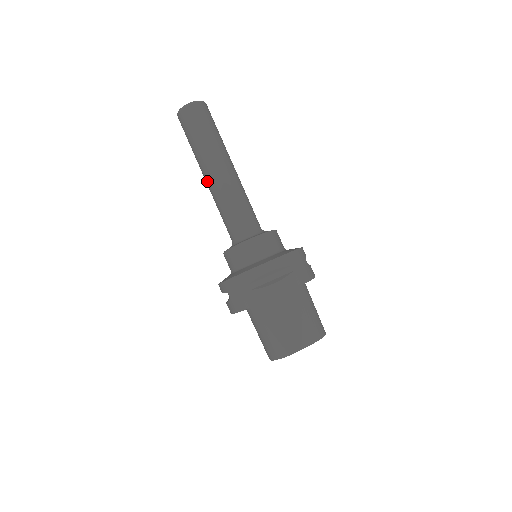
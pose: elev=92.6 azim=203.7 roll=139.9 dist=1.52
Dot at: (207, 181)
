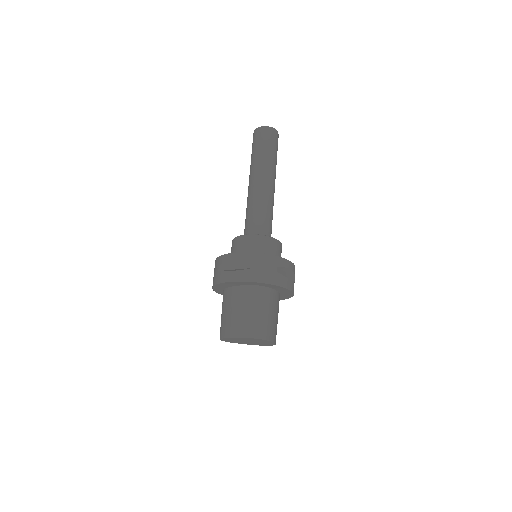
Dot at: (259, 181)
